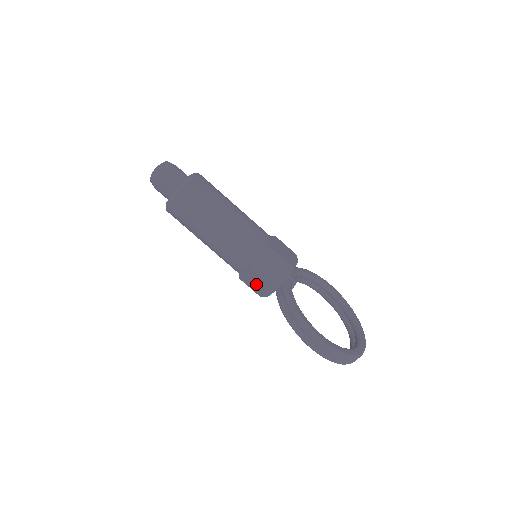
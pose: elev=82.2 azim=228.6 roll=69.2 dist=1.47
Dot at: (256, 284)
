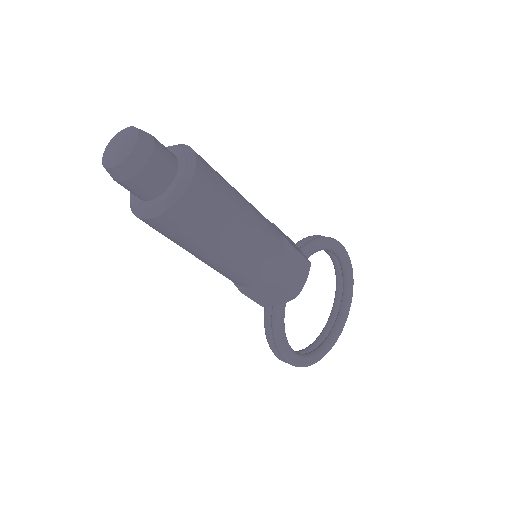
Dot at: occluded
